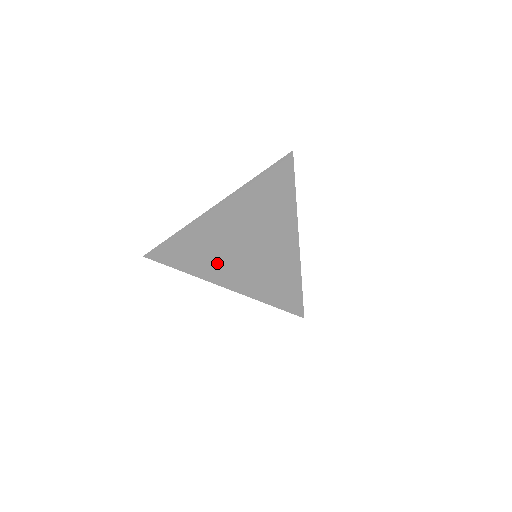
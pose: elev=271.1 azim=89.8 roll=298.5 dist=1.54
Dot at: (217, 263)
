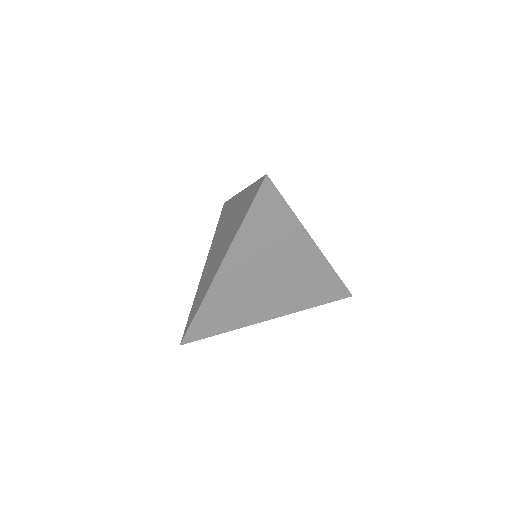
Dot at: (216, 265)
